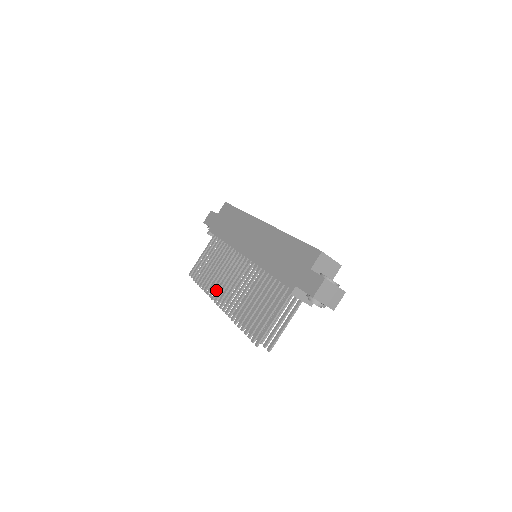
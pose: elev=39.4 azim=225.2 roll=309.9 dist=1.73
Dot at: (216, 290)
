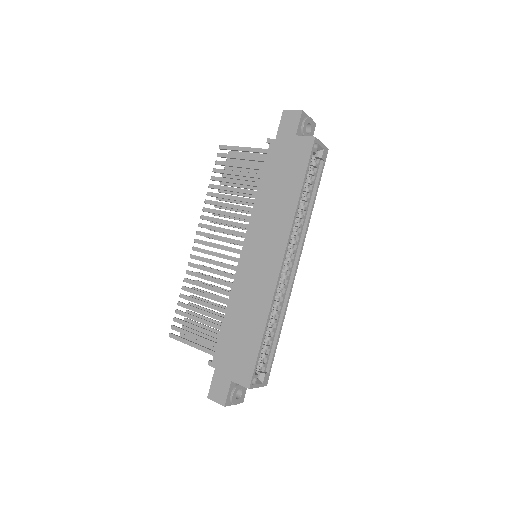
Dot at: (207, 225)
